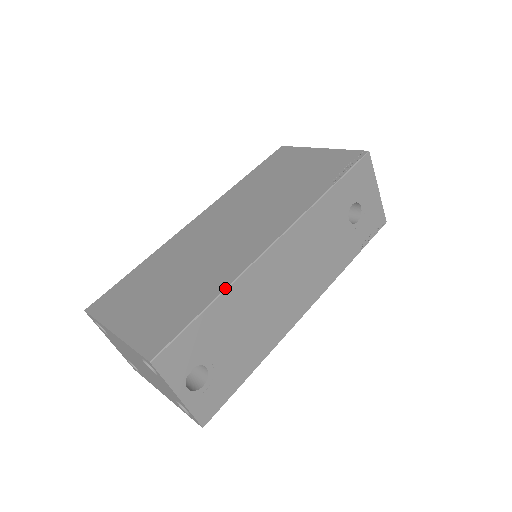
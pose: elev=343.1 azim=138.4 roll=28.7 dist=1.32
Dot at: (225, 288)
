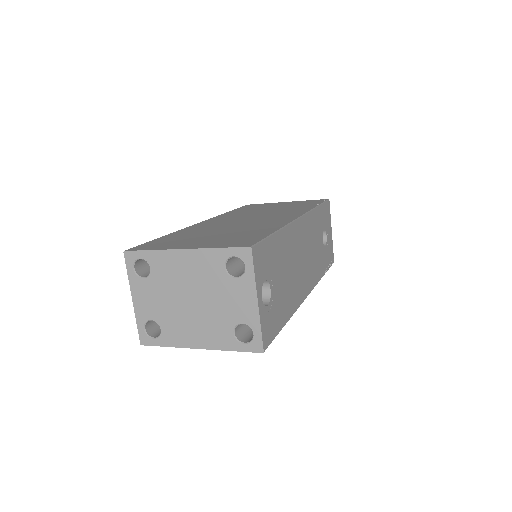
Dot at: (282, 227)
